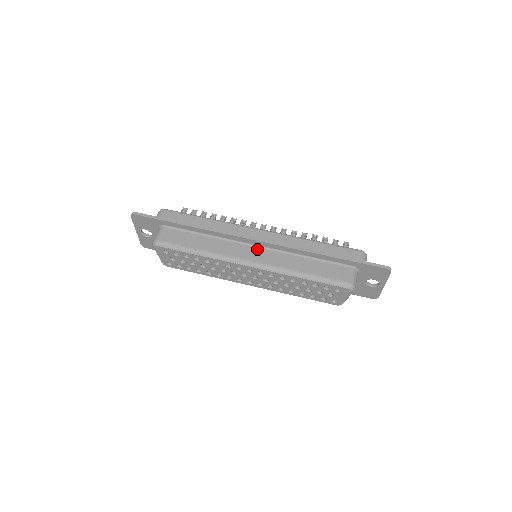
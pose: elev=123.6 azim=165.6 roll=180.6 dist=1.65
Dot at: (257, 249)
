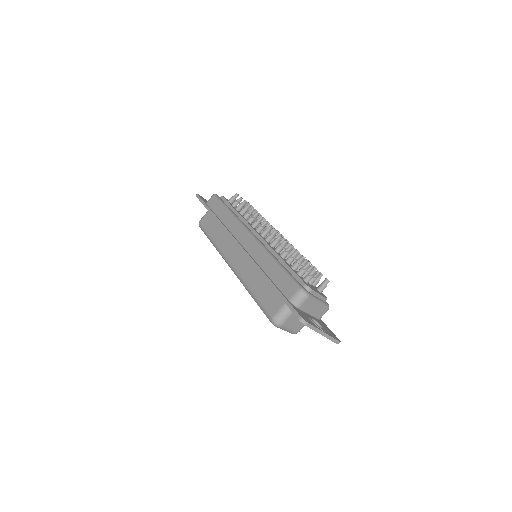
Dot at: (240, 252)
